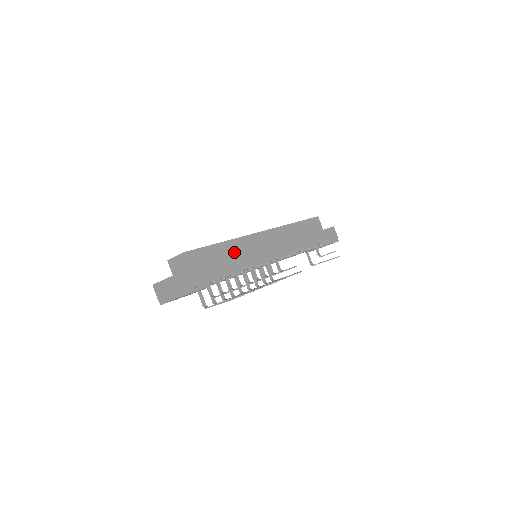
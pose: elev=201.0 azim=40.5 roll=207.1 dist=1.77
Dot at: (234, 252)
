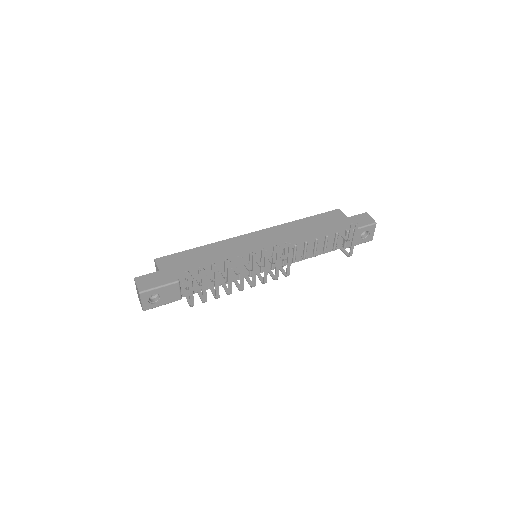
Dot at: (216, 251)
